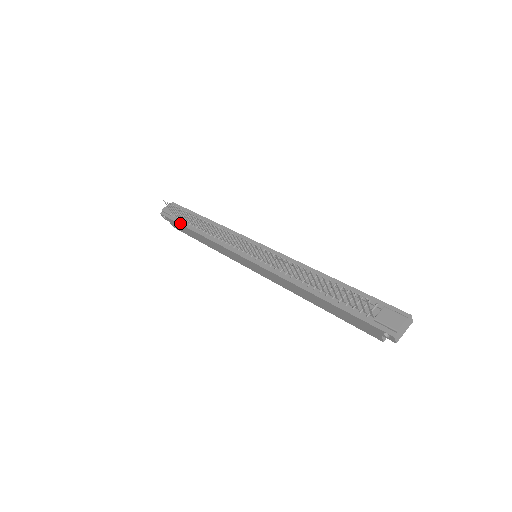
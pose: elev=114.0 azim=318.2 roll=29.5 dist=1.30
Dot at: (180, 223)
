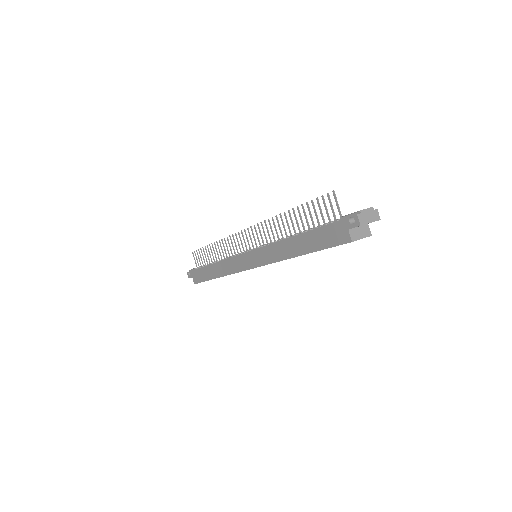
Dot at: occluded
